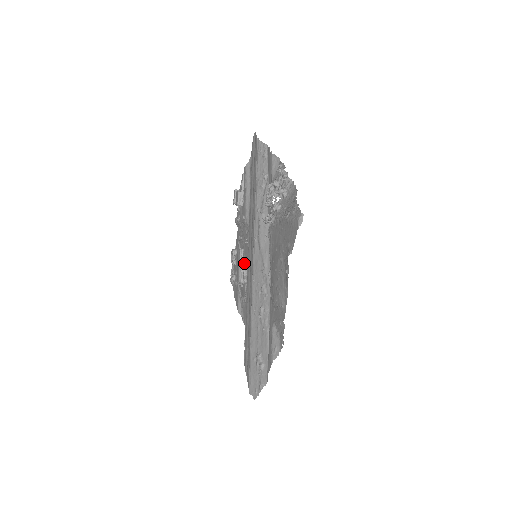
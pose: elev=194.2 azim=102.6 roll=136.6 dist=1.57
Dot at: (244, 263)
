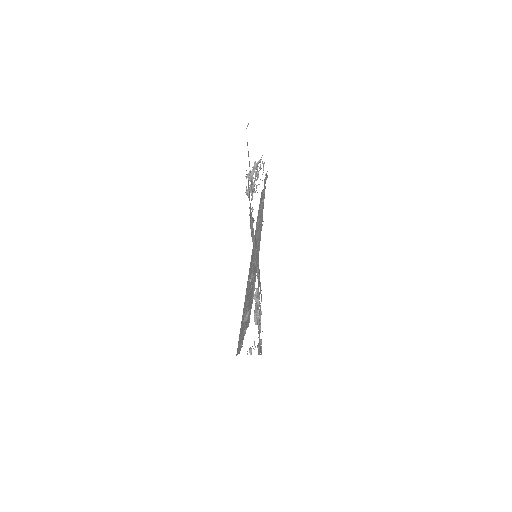
Dot at: occluded
